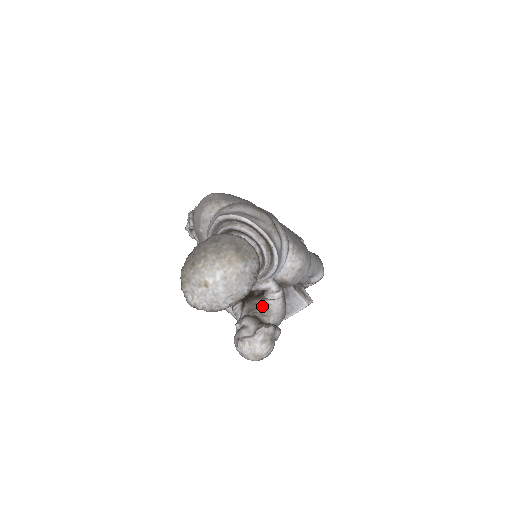
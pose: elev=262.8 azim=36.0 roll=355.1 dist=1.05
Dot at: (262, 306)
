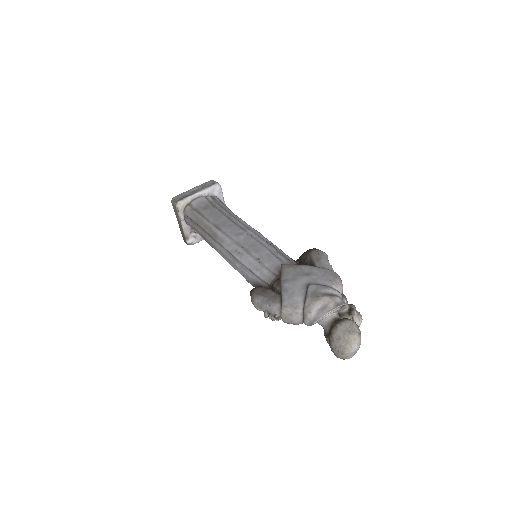
Dot at: occluded
